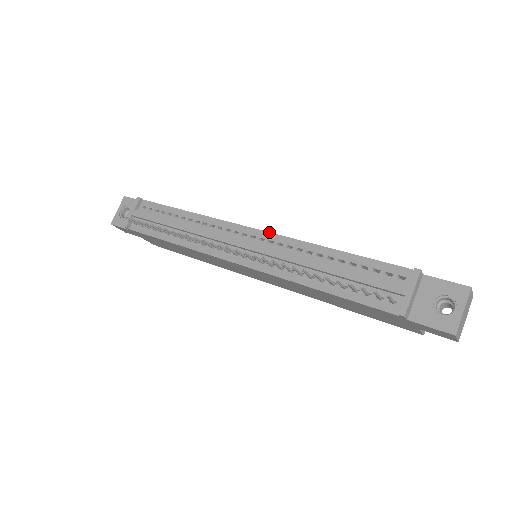
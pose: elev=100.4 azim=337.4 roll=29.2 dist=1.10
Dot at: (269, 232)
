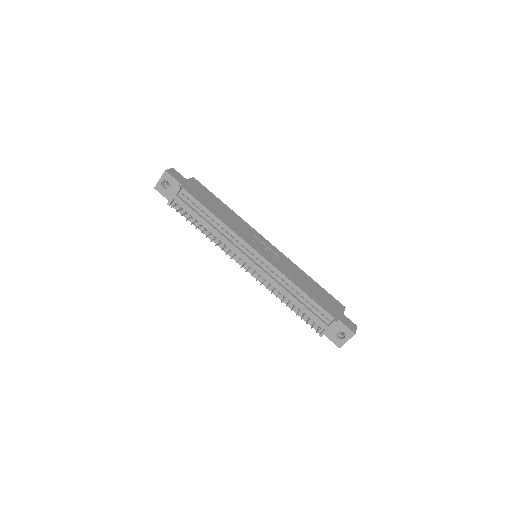
Dot at: (268, 261)
